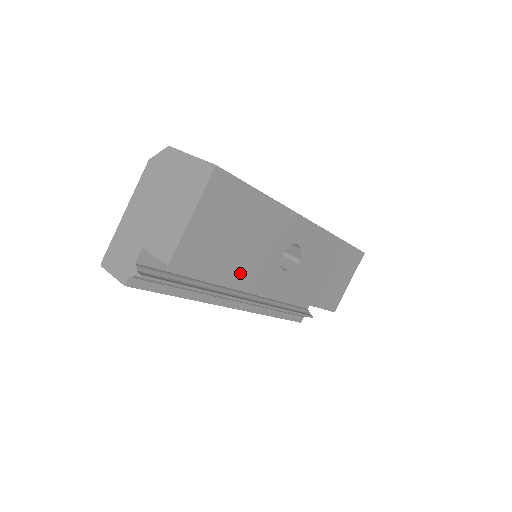
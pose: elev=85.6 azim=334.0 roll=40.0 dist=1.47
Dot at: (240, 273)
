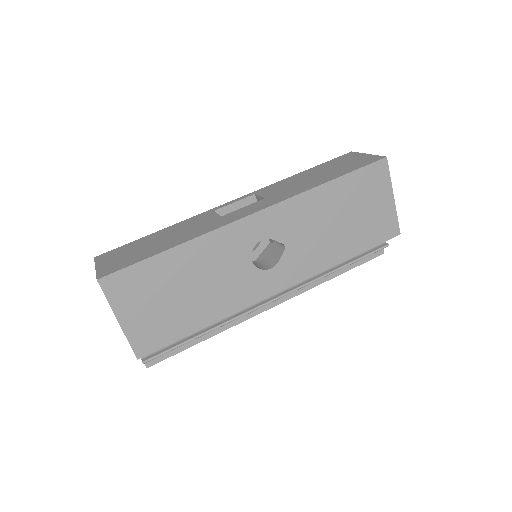
Dot at: (217, 310)
